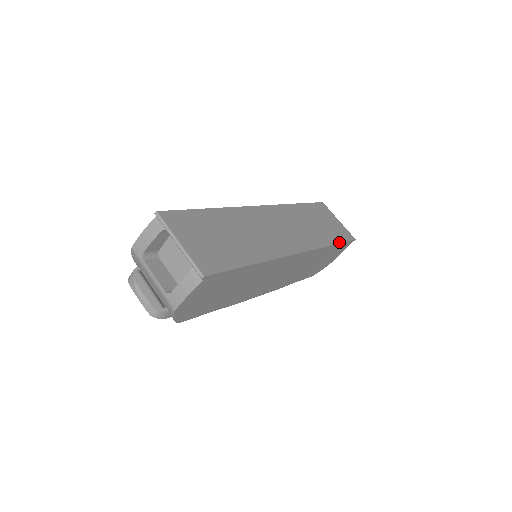
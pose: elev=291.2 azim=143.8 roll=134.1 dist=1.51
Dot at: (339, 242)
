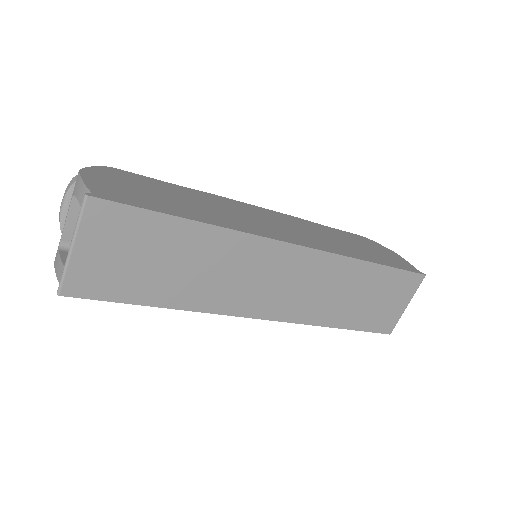
Dot at: (354, 328)
